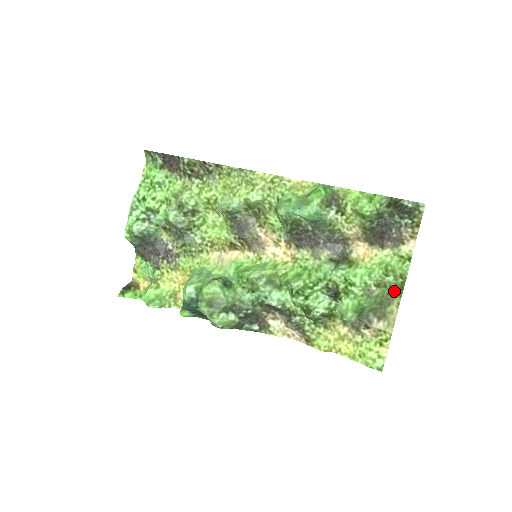
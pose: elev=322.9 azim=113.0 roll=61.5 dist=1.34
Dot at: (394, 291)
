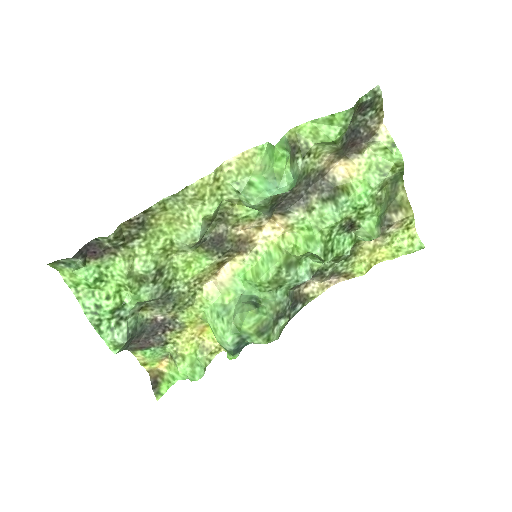
Dot at: (395, 181)
